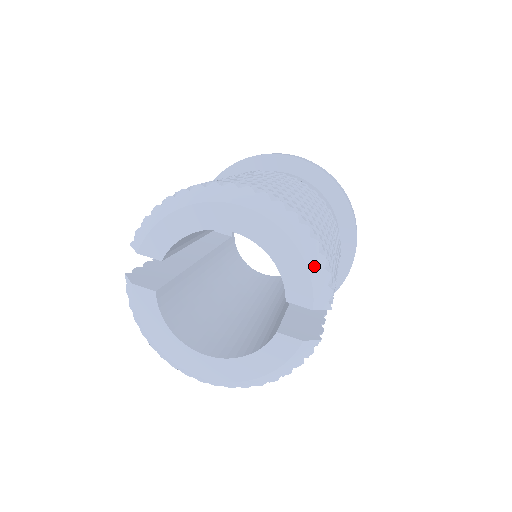
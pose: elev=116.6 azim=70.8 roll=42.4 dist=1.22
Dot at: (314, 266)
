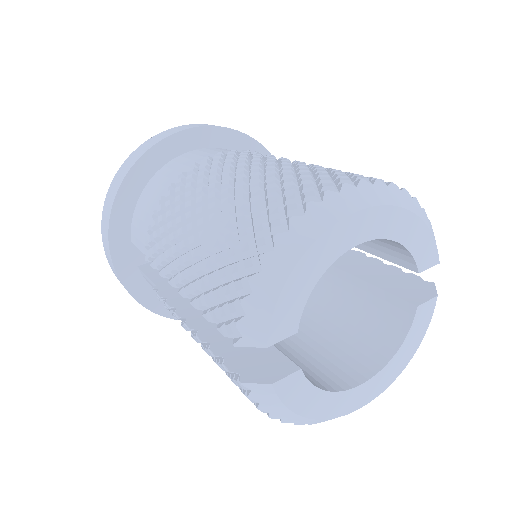
Dot at: (428, 223)
